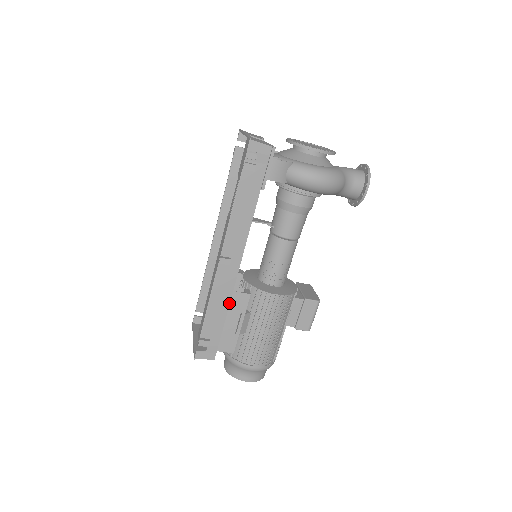
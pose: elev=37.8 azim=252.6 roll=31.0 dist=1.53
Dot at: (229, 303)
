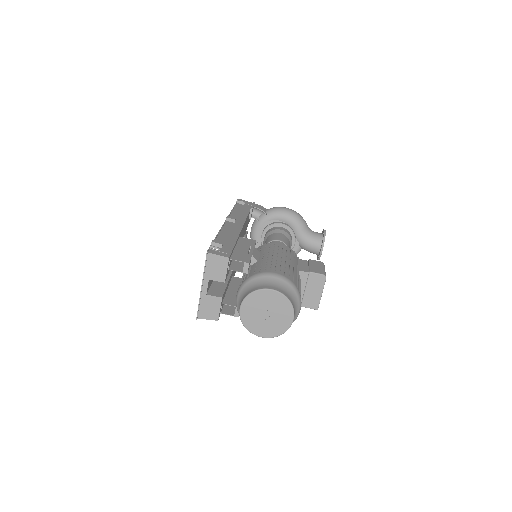
Dot at: (238, 236)
